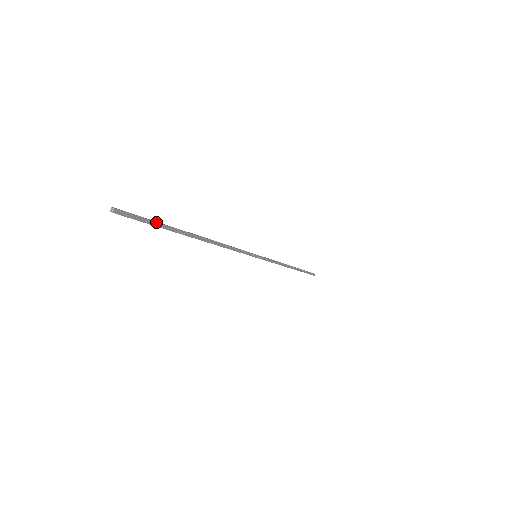
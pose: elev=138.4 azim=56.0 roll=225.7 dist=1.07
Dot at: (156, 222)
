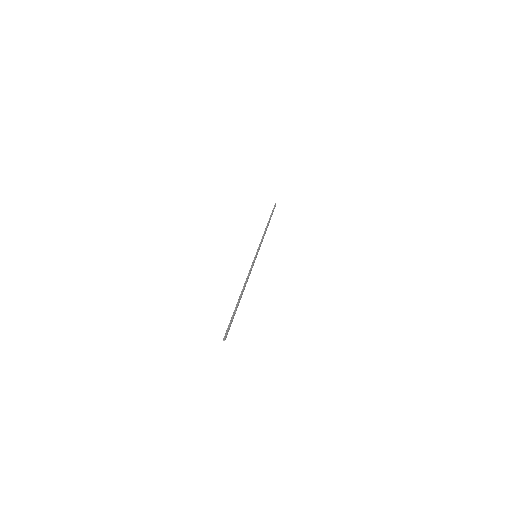
Dot at: (232, 320)
